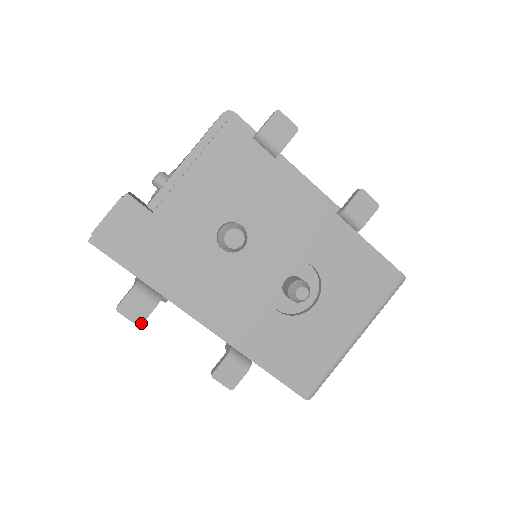
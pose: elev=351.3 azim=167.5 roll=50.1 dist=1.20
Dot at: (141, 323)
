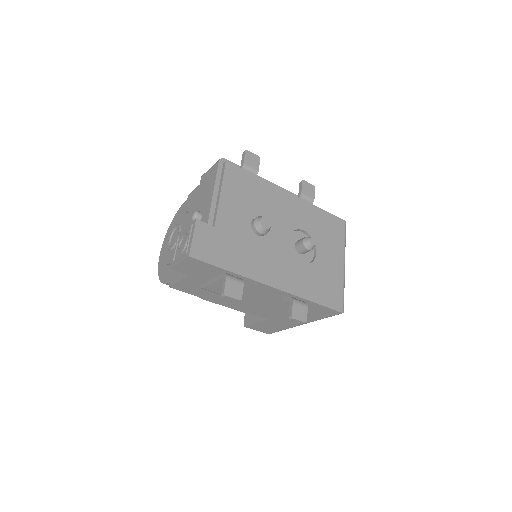
Dot at: (241, 298)
